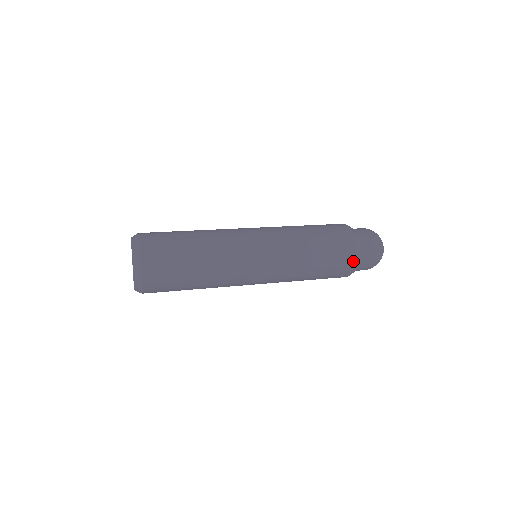
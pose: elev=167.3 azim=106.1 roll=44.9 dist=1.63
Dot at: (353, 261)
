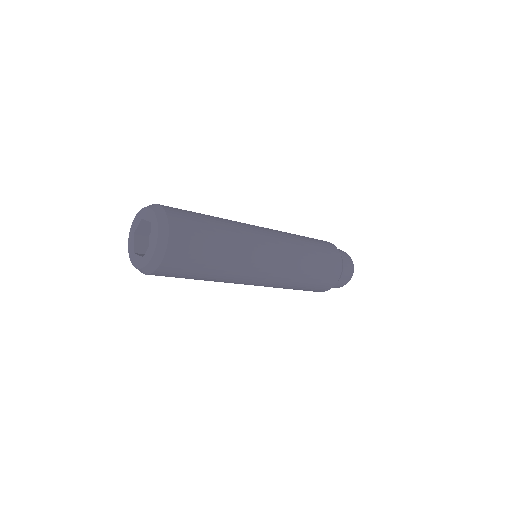
Dot at: (339, 257)
